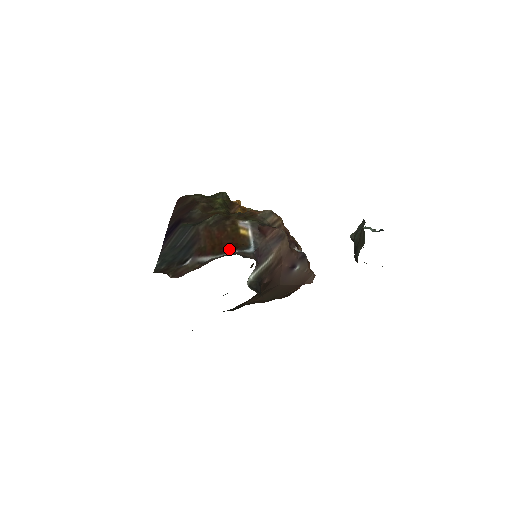
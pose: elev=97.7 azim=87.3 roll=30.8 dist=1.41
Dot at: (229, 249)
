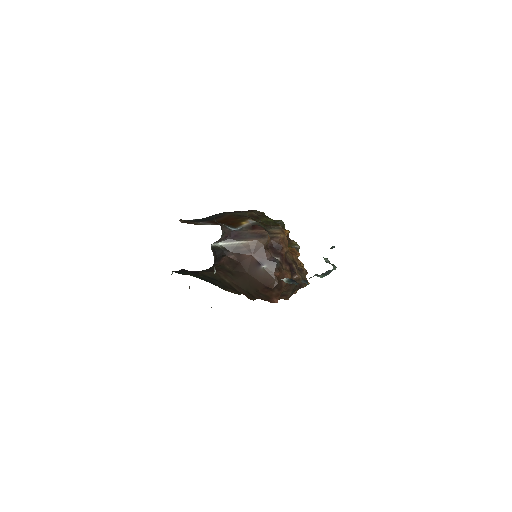
Dot at: occluded
